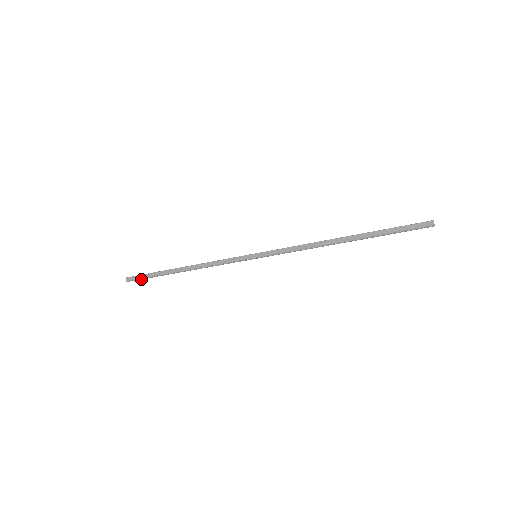
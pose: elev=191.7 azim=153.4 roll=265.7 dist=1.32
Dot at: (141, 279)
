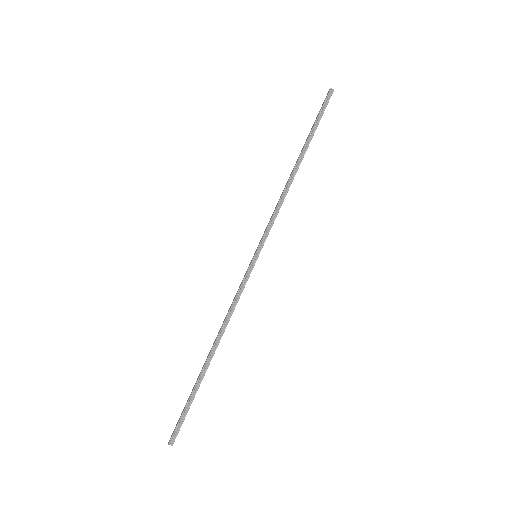
Dot at: (182, 422)
